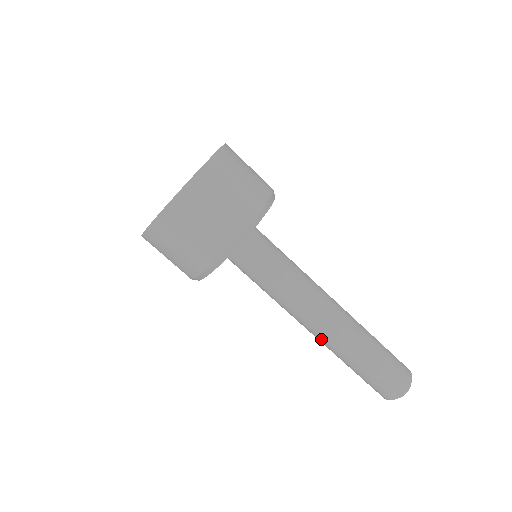
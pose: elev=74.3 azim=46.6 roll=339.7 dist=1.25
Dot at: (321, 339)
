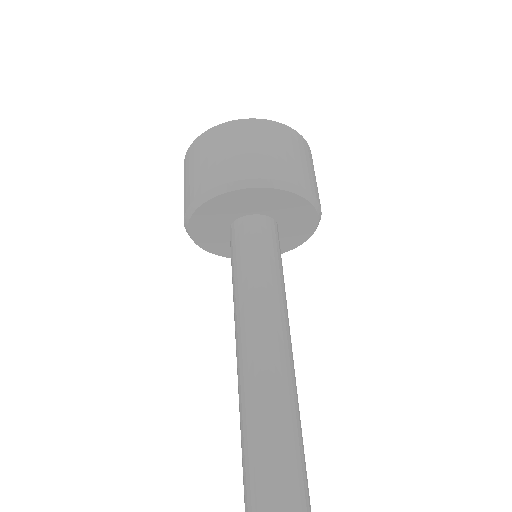
Dot at: (239, 386)
